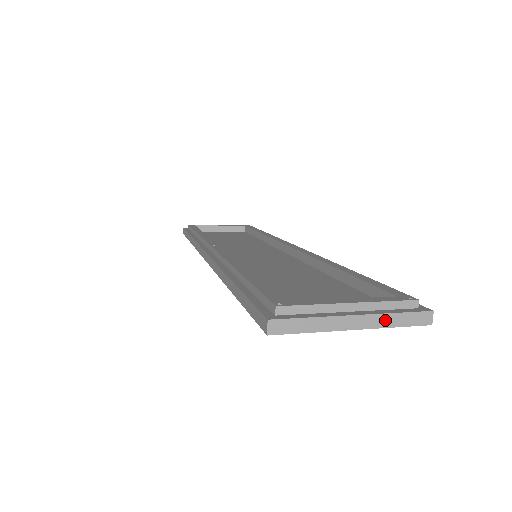
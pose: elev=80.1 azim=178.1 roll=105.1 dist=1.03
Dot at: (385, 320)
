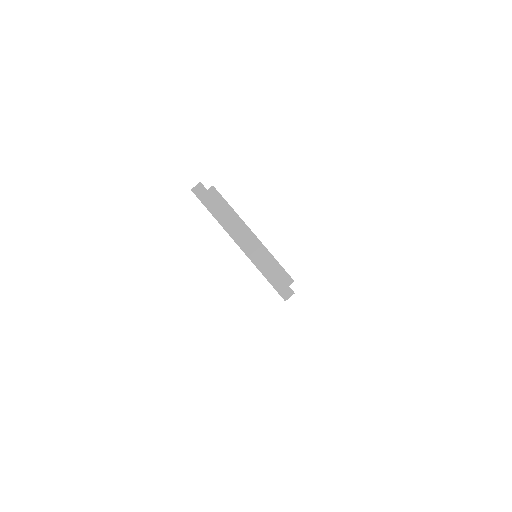
Dot at: (261, 262)
